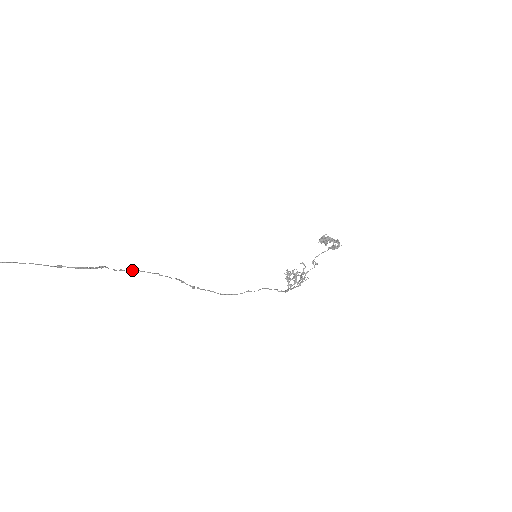
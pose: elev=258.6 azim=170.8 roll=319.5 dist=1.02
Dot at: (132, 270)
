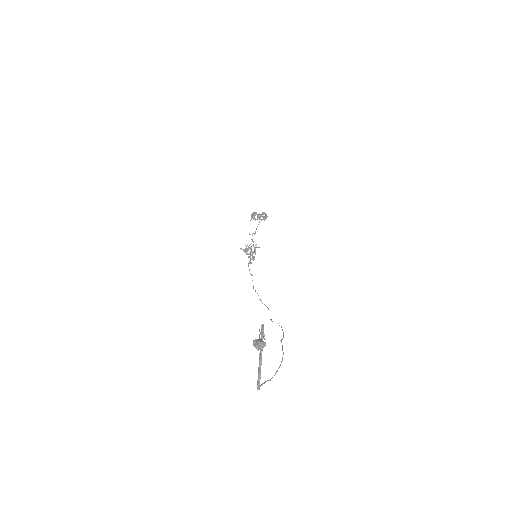
Dot at: occluded
